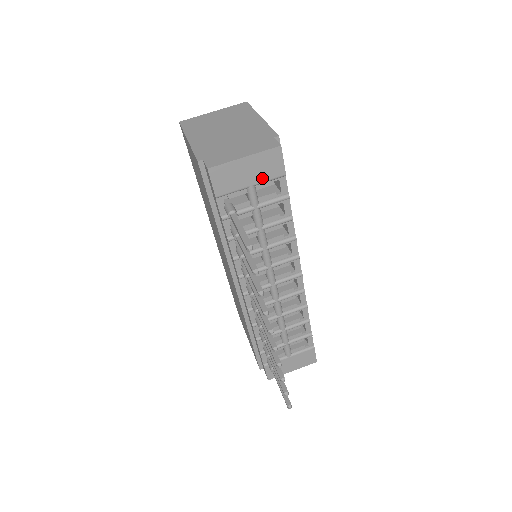
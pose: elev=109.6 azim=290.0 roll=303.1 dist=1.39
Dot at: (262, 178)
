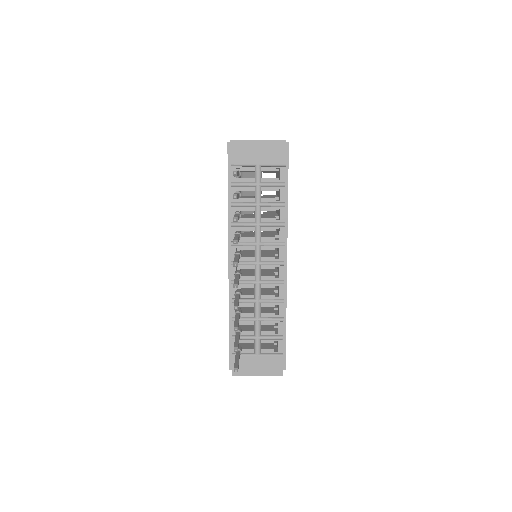
Dot at: (267, 161)
